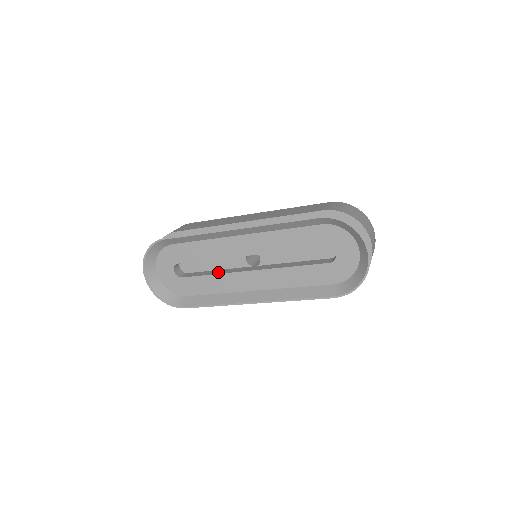
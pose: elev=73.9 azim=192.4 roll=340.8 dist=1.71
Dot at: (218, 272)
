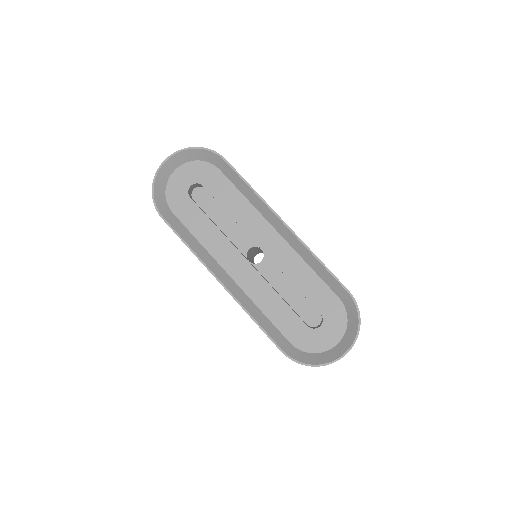
Dot at: occluded
